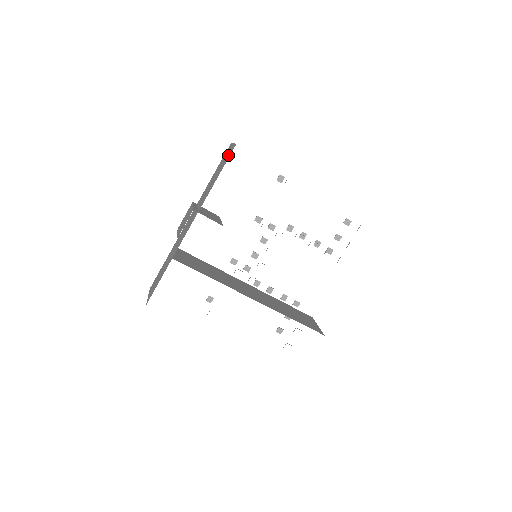
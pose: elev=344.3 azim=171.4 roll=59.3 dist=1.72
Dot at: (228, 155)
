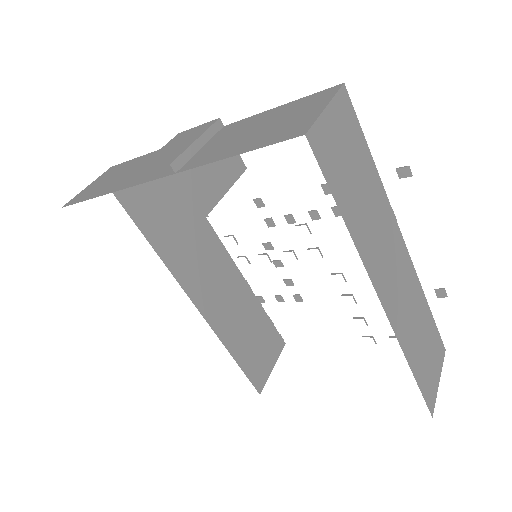
Dot at: (289, 128)
